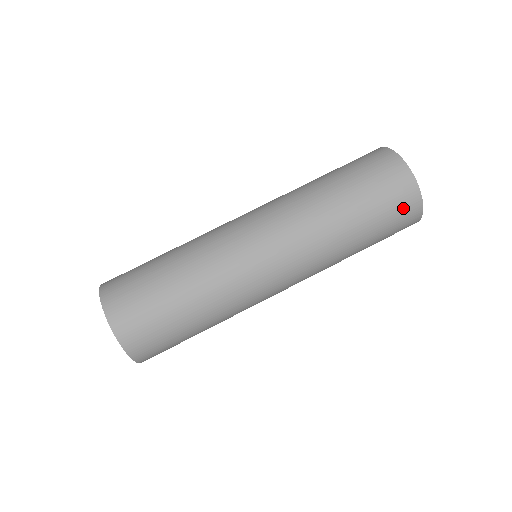
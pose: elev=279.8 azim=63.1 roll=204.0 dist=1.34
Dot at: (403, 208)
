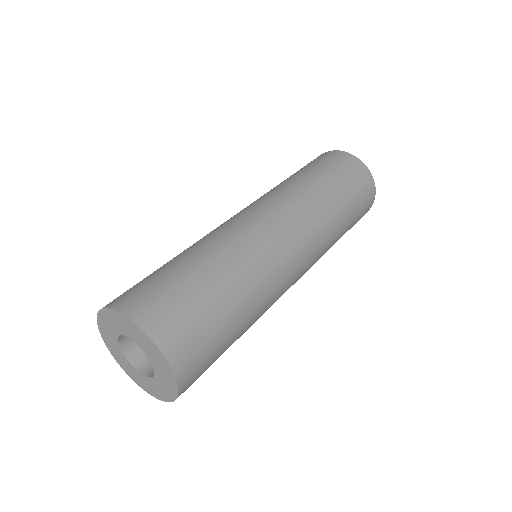
Dot at: (367, 197)
